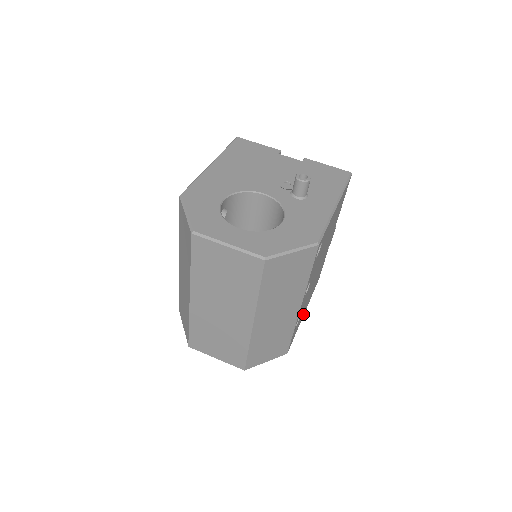
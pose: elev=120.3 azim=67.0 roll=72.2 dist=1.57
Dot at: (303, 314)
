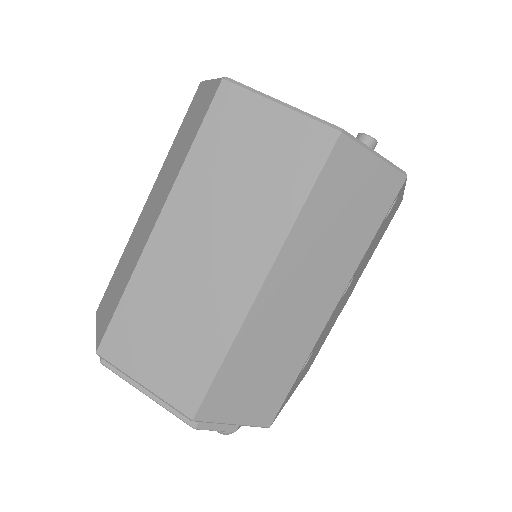
Dot at: (295, 387)
